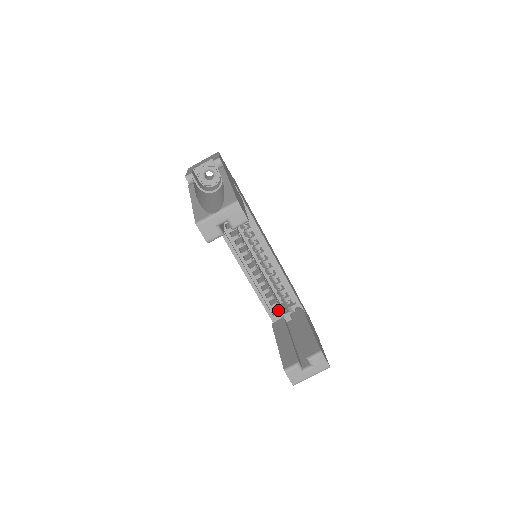
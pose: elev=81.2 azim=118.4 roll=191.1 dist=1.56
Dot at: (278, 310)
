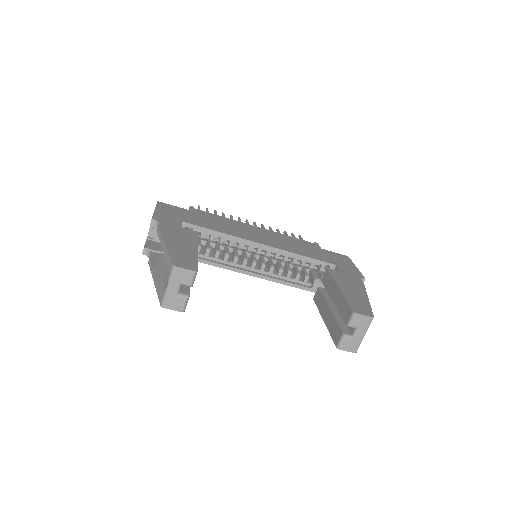
Dot at: (312, 280)
